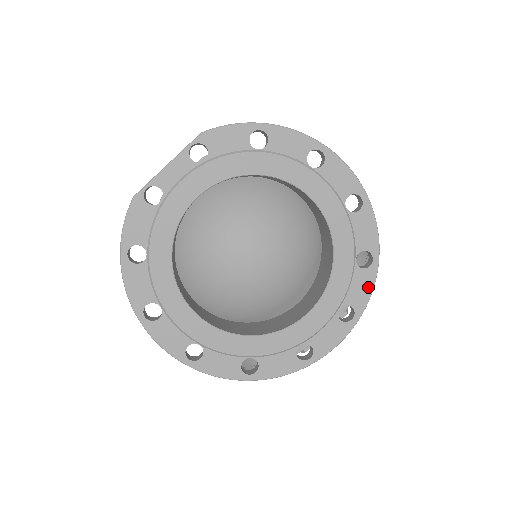
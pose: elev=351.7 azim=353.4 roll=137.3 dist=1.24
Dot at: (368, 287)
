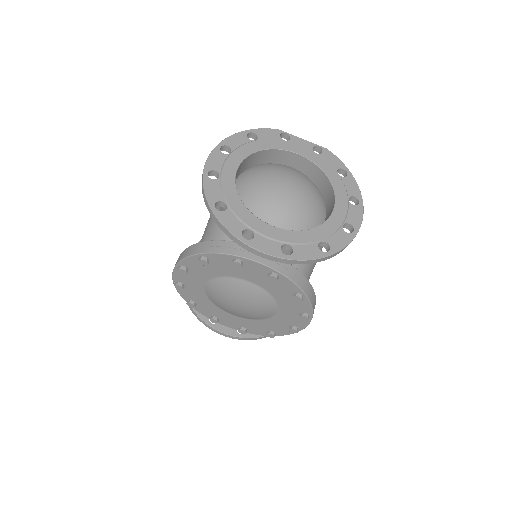
Dot at: (311, 256)
